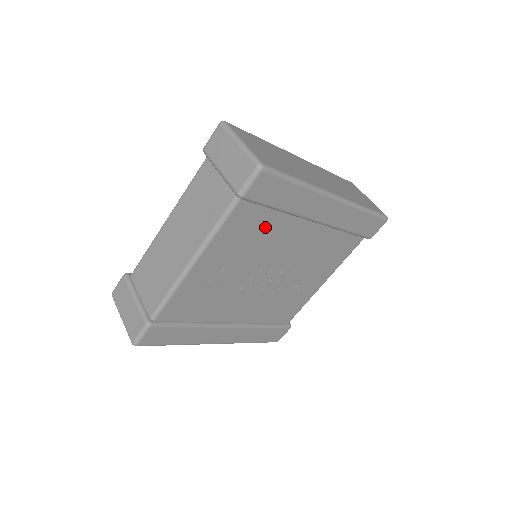
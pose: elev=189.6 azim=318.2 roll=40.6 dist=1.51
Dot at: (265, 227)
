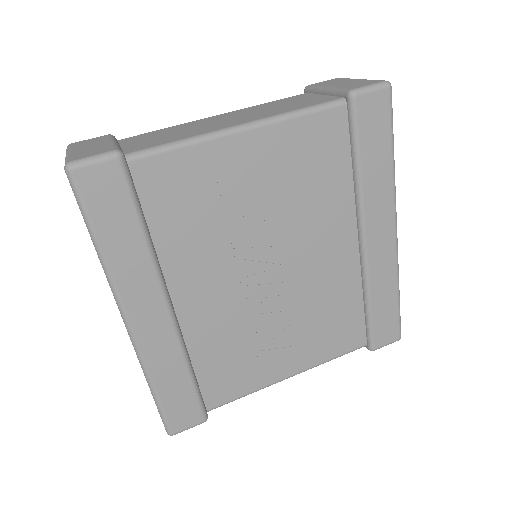
Dot at: (327, 179)
